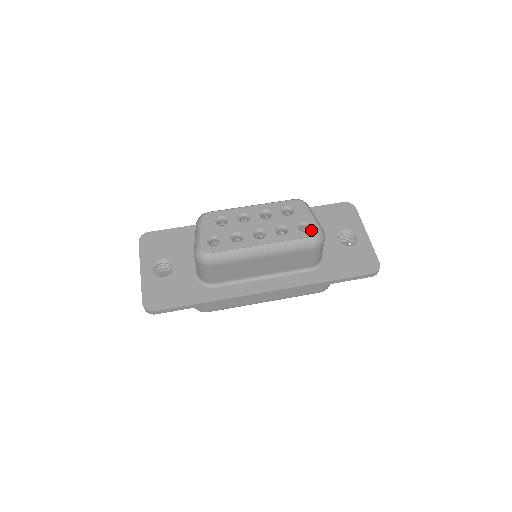
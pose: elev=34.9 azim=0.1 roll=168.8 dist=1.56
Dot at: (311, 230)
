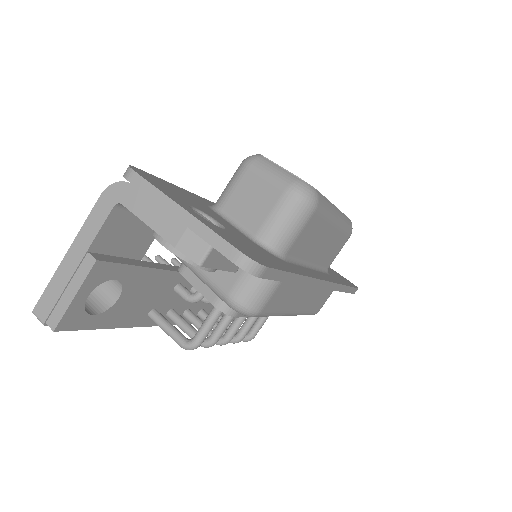
Dot at: occluded
